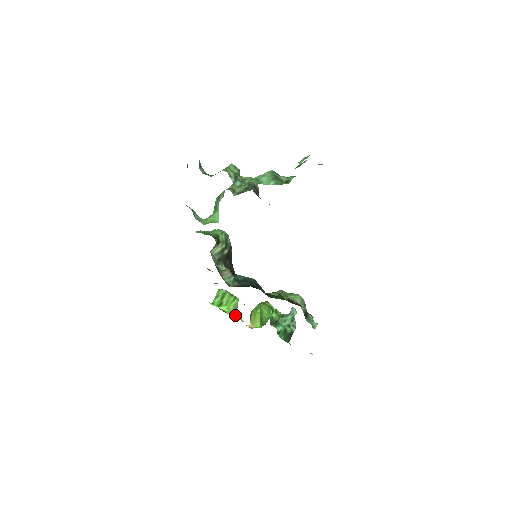
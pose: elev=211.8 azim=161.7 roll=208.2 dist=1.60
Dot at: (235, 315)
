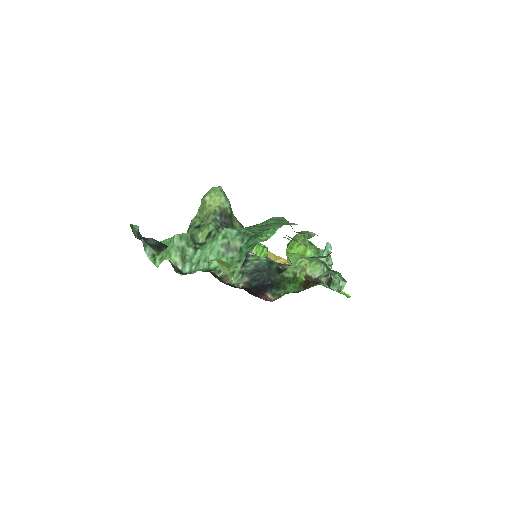
Dot at: occluded
